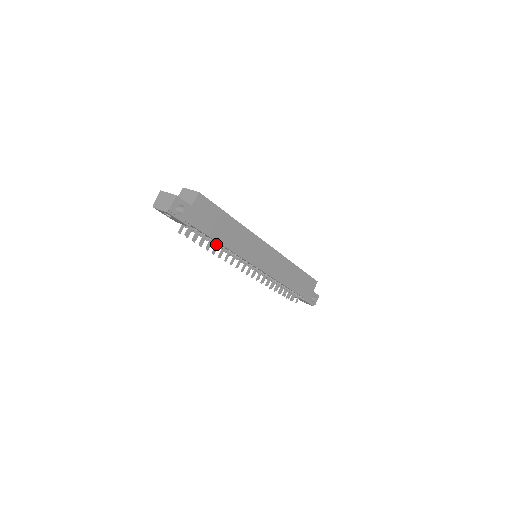
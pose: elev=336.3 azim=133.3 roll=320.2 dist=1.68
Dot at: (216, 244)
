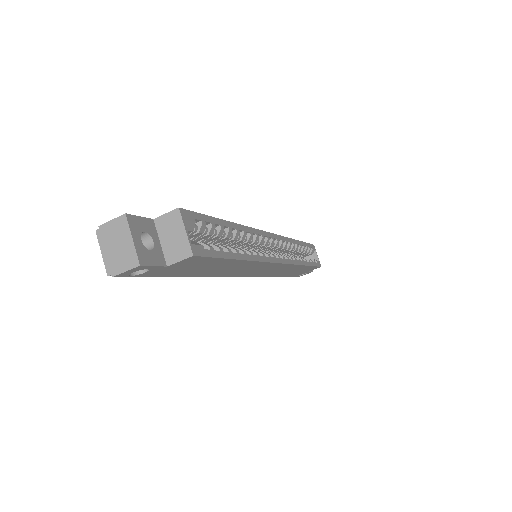
Dot at: occluded
